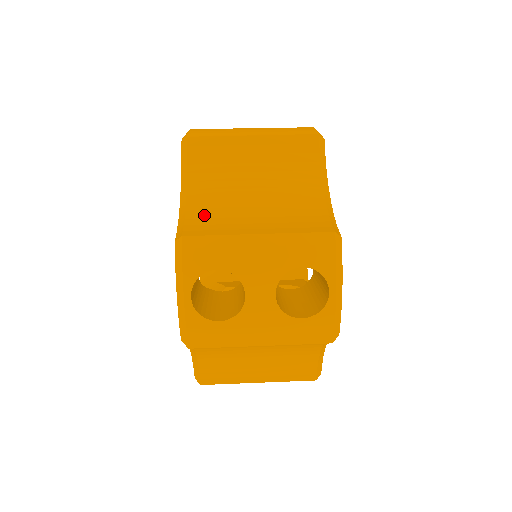
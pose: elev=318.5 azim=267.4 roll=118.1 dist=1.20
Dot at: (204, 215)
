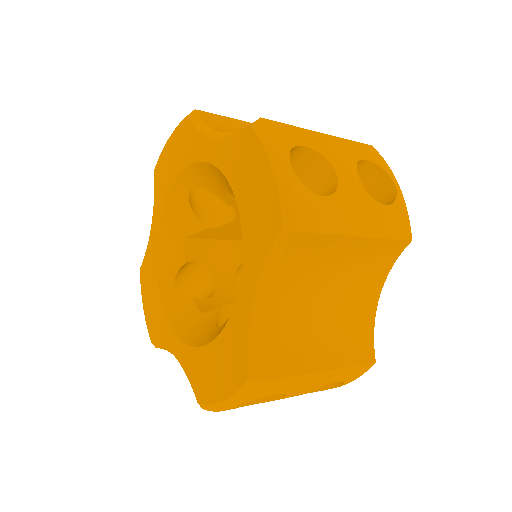
Dot at: occluded
